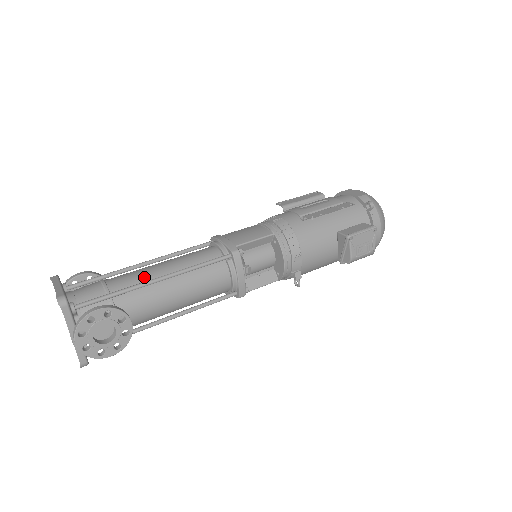
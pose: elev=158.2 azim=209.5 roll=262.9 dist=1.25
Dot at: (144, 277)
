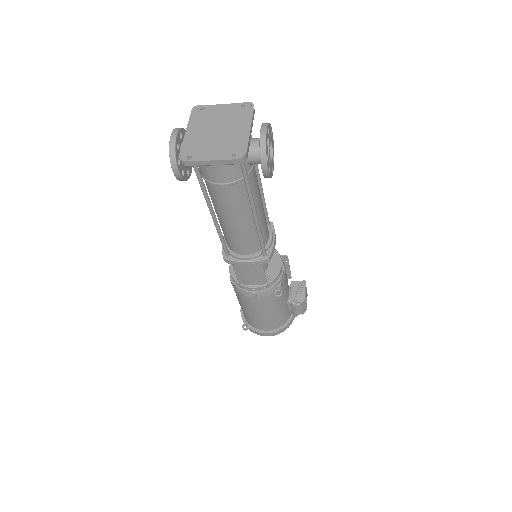
Dot at: occluded
